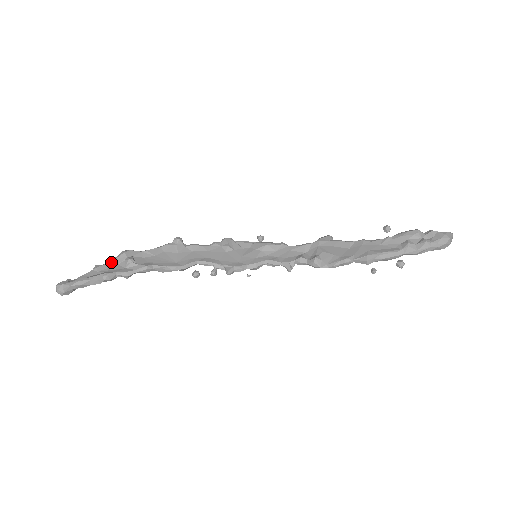
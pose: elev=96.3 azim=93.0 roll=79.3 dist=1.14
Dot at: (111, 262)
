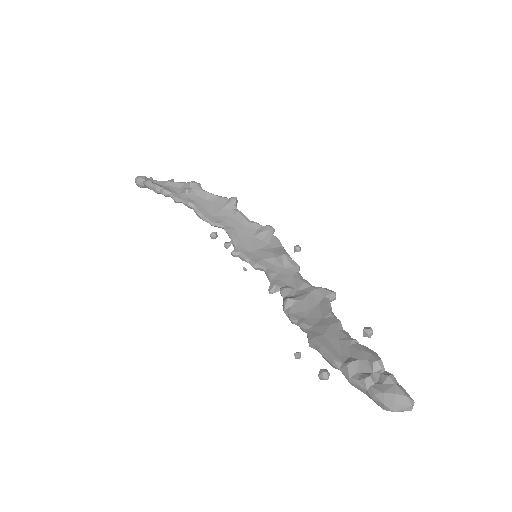
Dot at: (179, 184)
